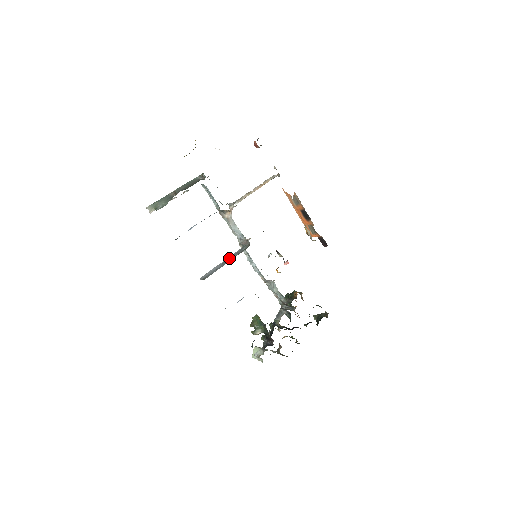
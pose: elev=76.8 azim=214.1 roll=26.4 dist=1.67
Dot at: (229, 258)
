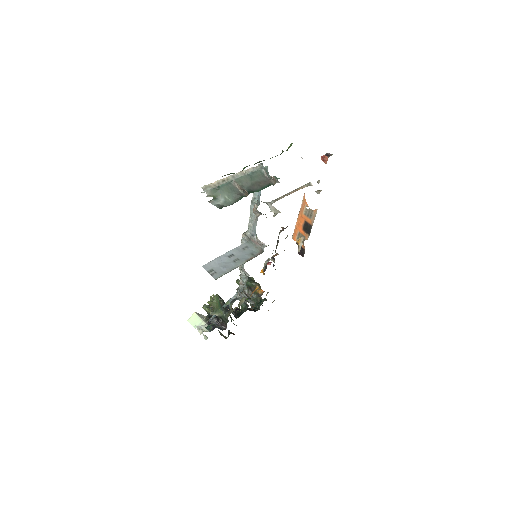
Dot at: (237, 254)
